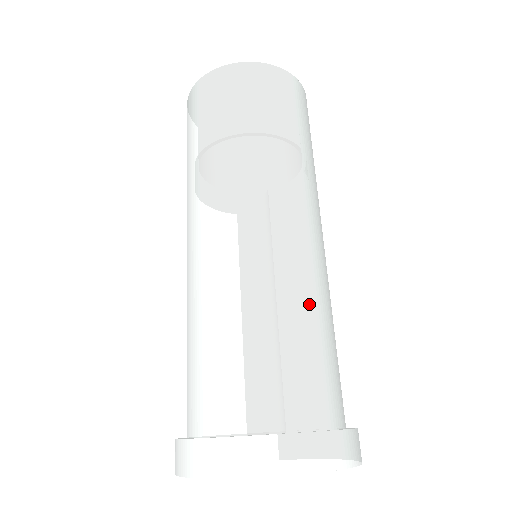
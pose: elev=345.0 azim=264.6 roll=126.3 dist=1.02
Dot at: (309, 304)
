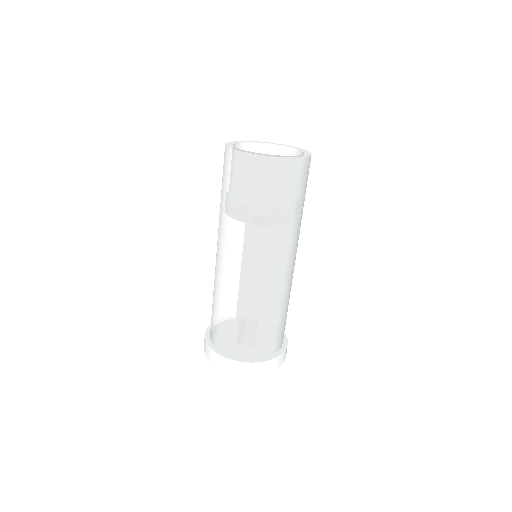
Dot at: (260, 309)
